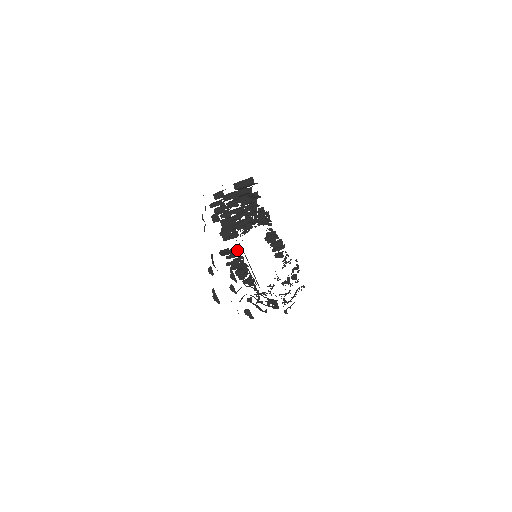
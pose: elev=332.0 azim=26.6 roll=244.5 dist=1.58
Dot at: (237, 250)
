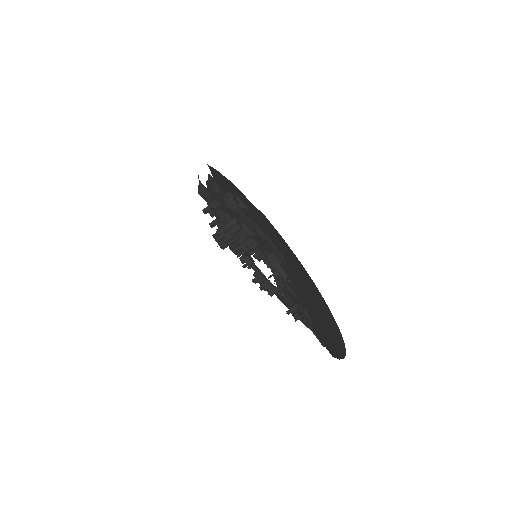
Dot at: occluded
